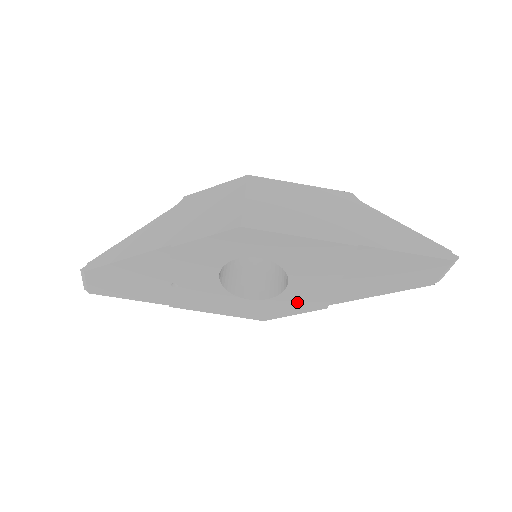
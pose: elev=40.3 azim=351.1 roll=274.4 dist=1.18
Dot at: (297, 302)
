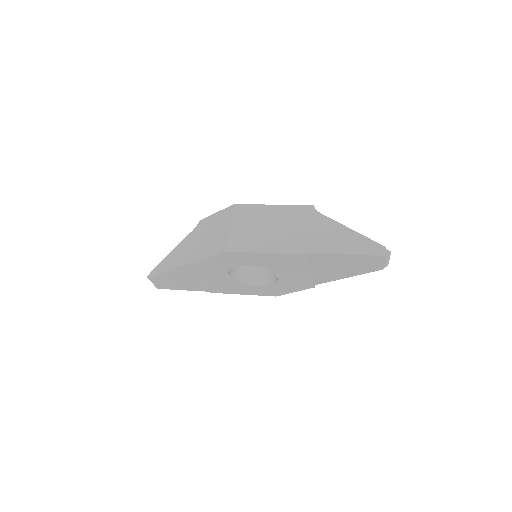
Dot at: (291, 285)
